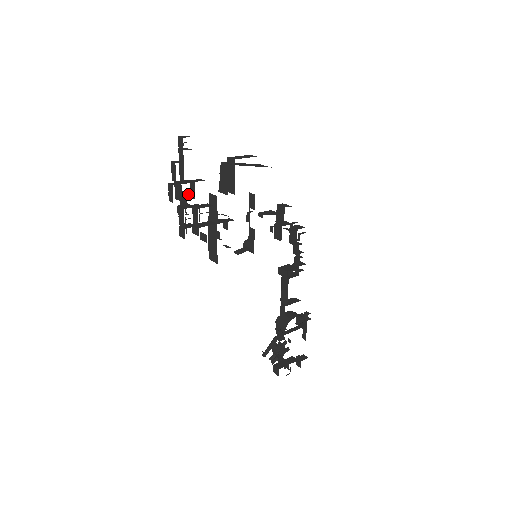
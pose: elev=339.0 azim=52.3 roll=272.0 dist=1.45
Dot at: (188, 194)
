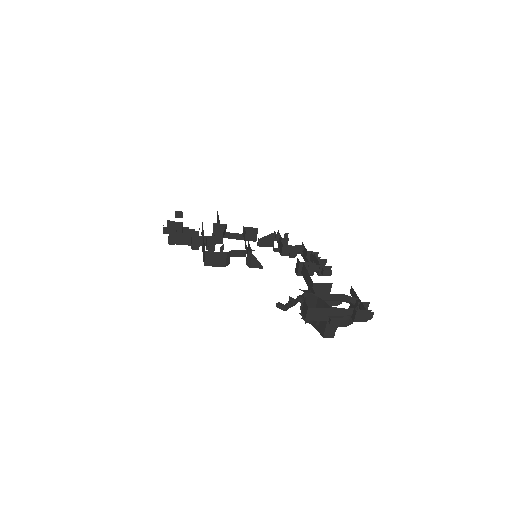
Dot at: occluded
